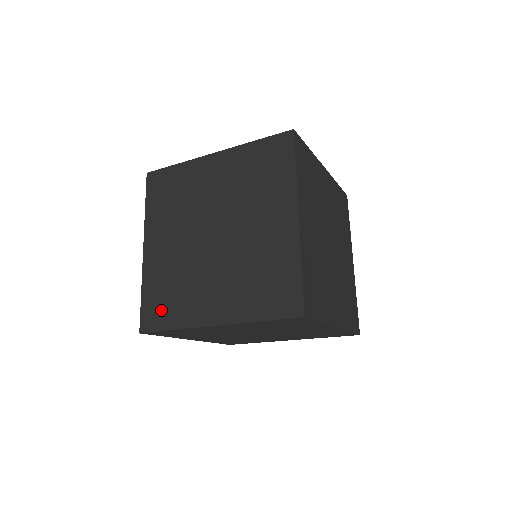
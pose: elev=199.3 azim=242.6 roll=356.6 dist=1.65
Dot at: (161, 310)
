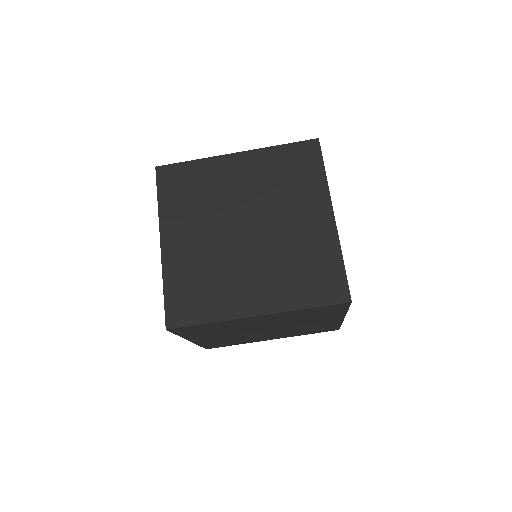
Dot at: occluded
